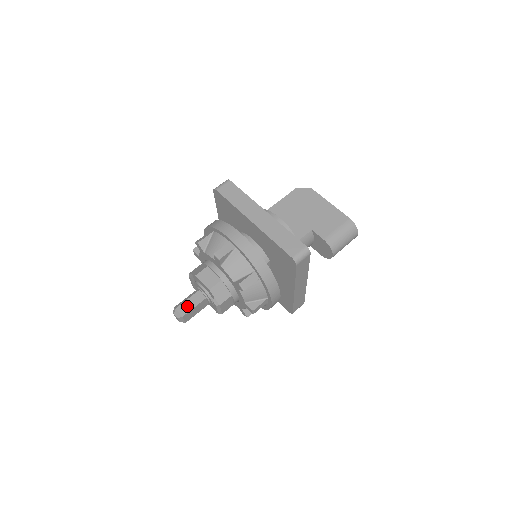
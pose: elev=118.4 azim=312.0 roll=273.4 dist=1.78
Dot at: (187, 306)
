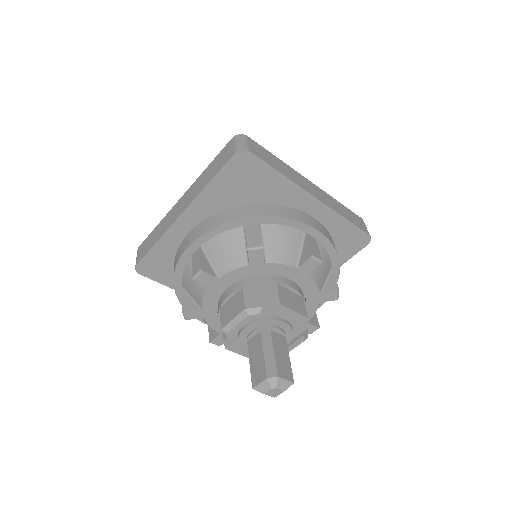
Dot at: (283, 363)
